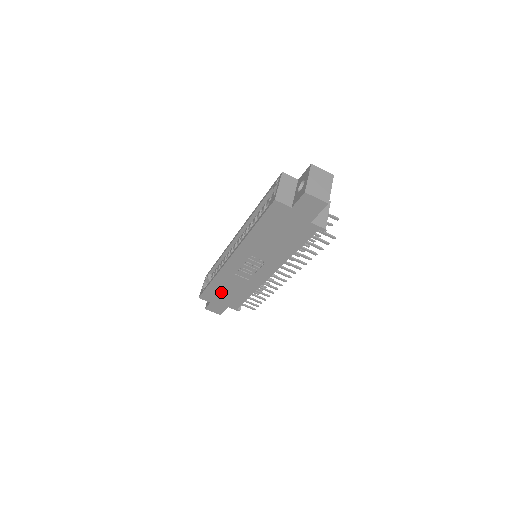
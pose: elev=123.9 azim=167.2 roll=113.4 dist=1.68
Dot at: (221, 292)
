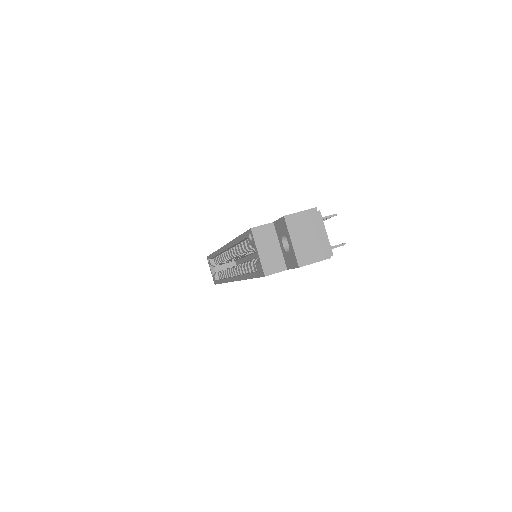
Dot at: occluded
